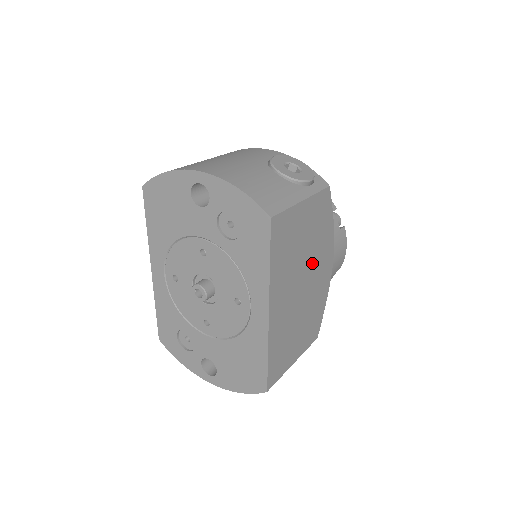
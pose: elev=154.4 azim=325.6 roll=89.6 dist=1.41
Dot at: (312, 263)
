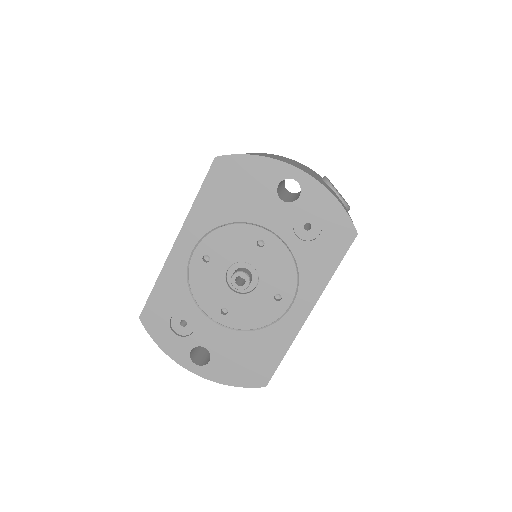
Dot at: occluded
